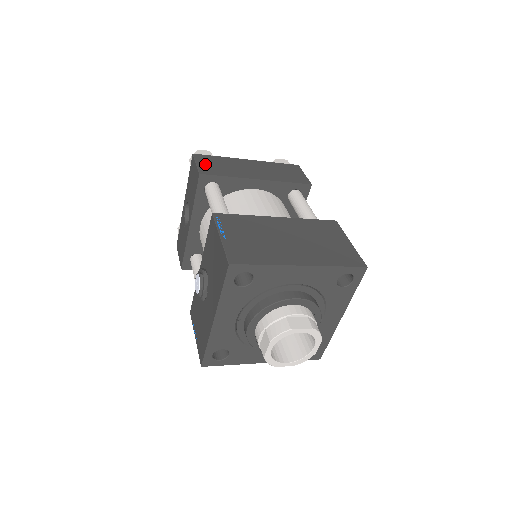
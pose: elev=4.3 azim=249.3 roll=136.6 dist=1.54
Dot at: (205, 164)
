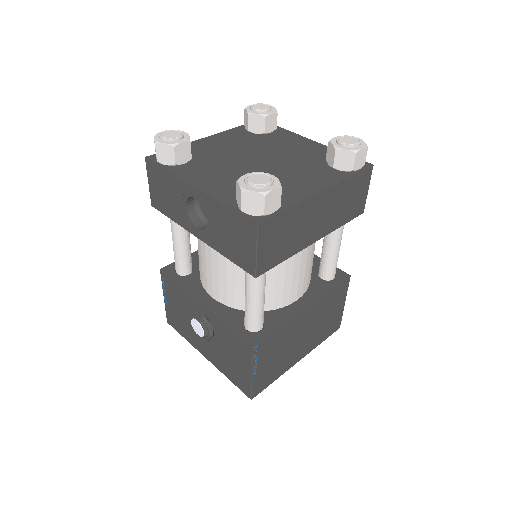
Dot at: (267, 247)
